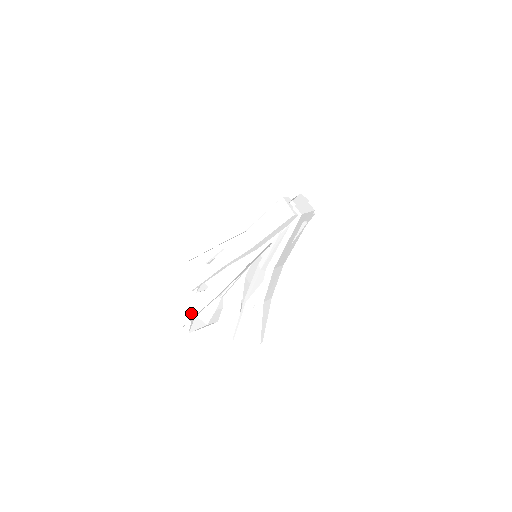
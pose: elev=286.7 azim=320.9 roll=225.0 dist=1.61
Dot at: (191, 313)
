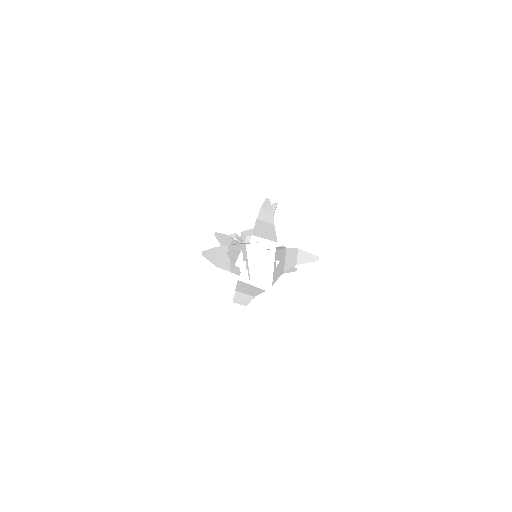
Dot at: occluded
